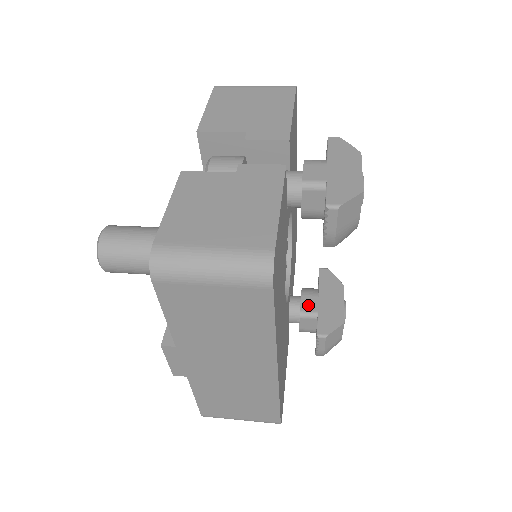
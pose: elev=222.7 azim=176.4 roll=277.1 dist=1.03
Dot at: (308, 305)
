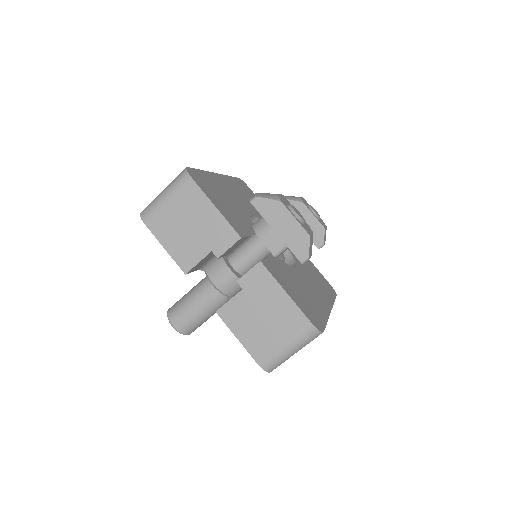
Dot at: occluded
